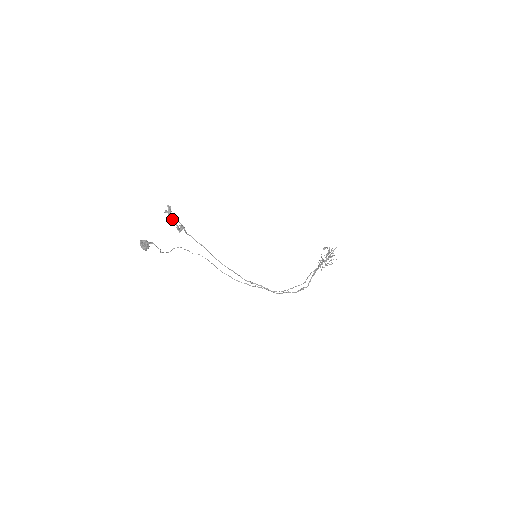
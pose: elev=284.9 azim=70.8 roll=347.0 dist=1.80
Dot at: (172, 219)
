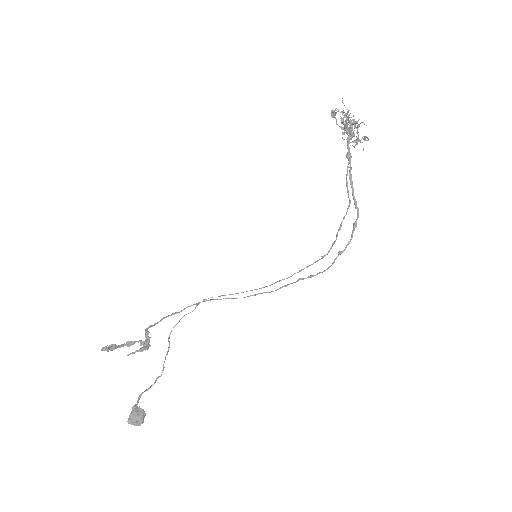
Dot at: (126, 345)
